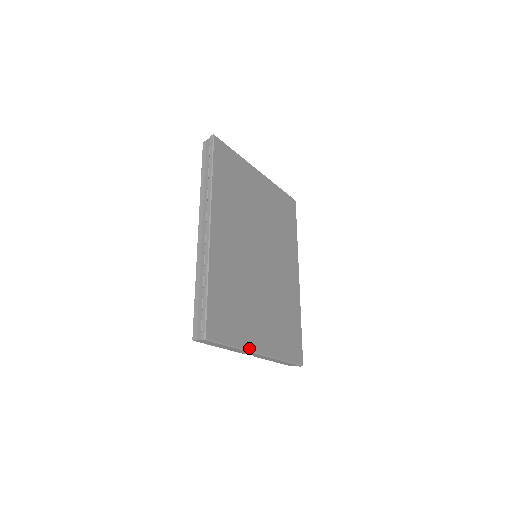
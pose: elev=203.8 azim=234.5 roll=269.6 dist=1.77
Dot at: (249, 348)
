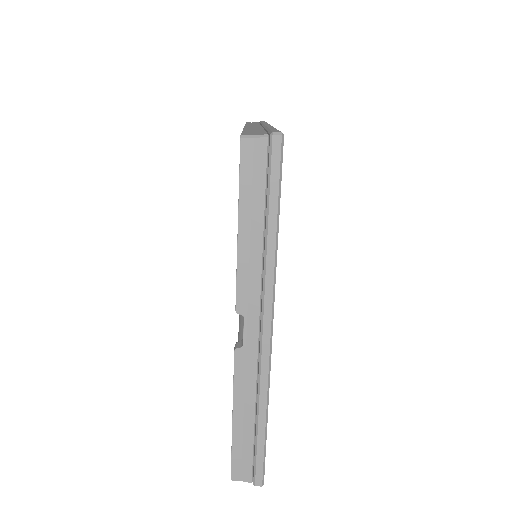
Dot at: (274, 288)
